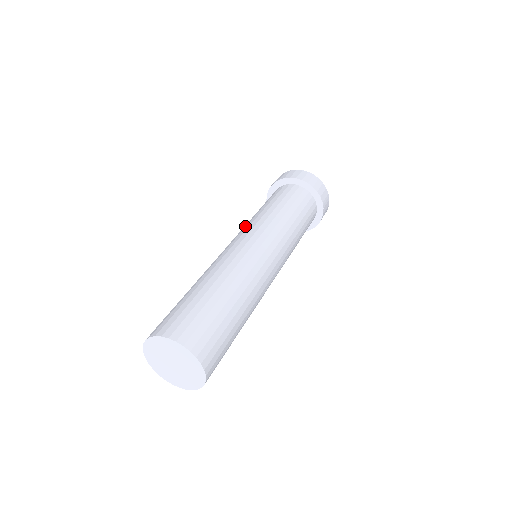
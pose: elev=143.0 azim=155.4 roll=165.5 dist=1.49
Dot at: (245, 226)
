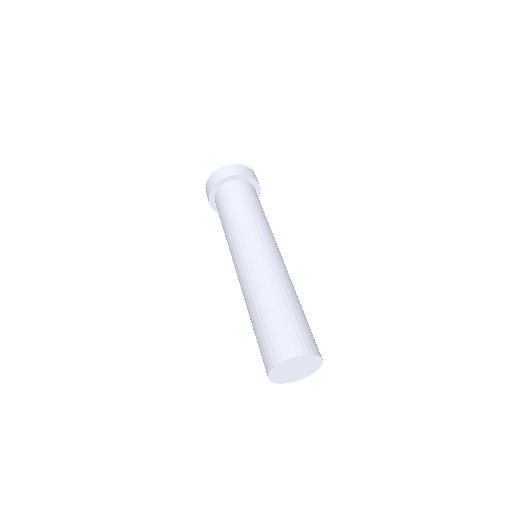
Dot at: (233, 241)
